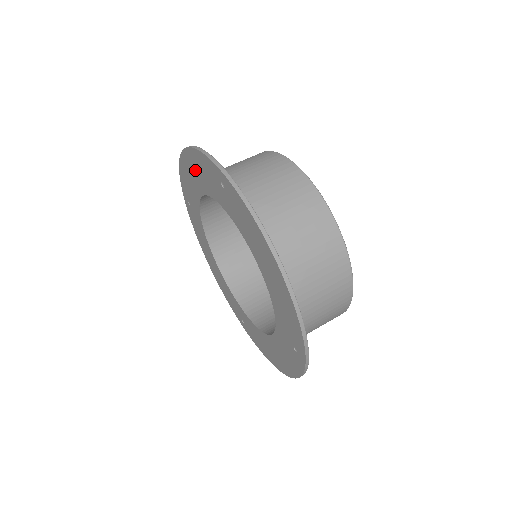
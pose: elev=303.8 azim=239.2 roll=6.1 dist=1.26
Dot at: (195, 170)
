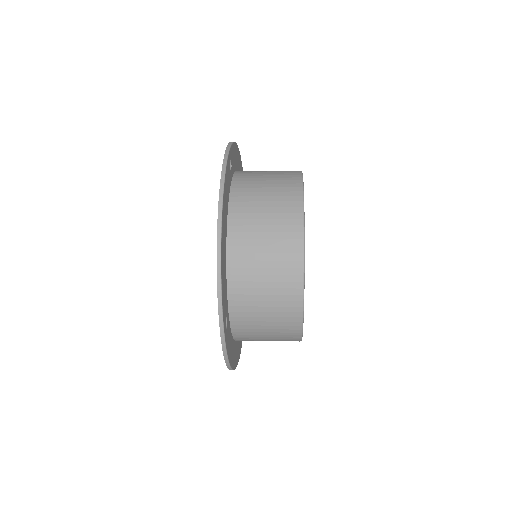
Dot at: occluded
